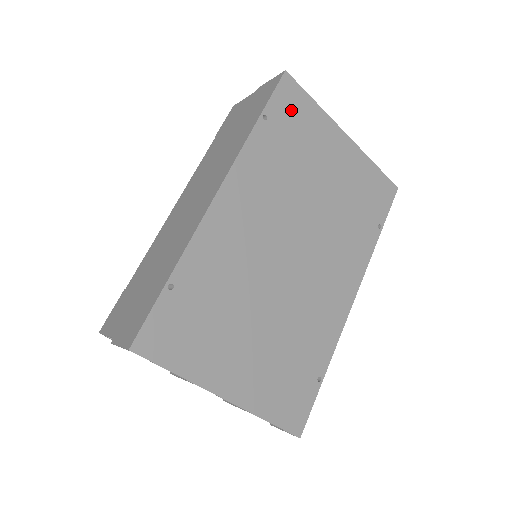
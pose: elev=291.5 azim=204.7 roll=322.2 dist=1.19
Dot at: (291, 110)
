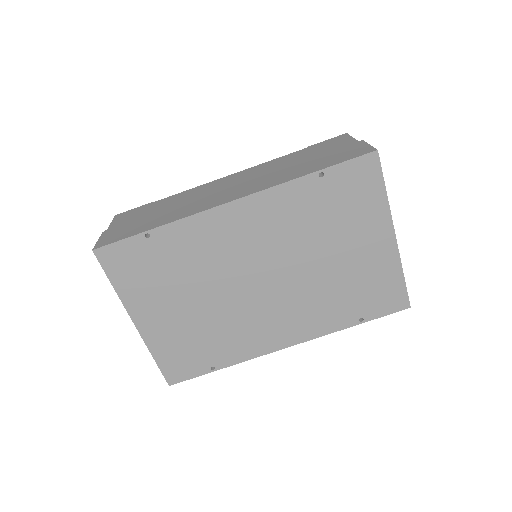
Dot at: (354, 184)
